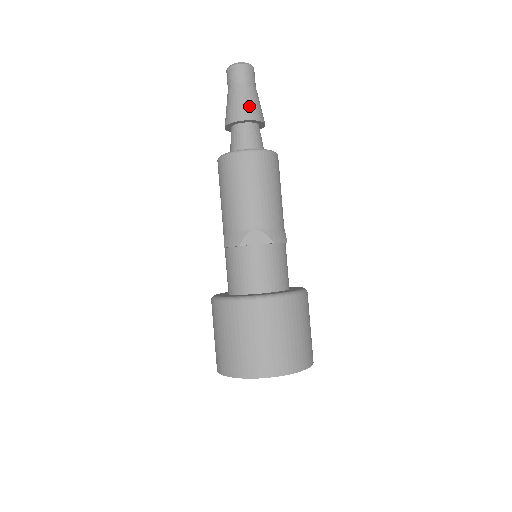
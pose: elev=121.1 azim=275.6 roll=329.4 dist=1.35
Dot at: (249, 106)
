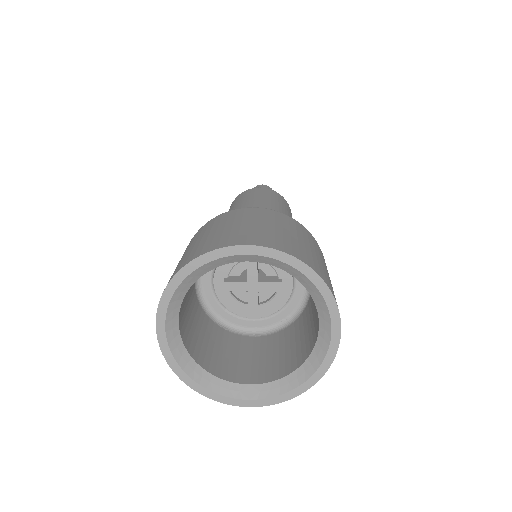
Dot at: occluded
